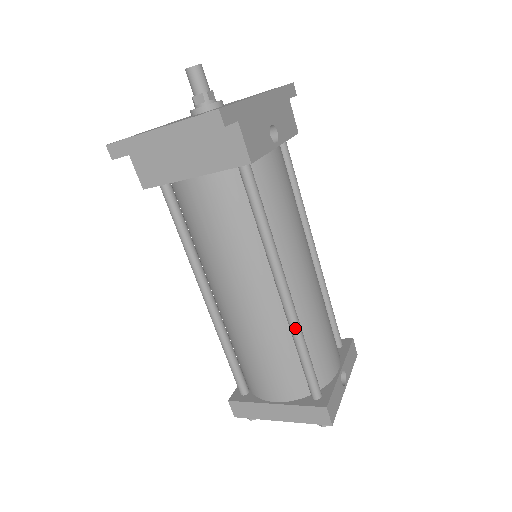
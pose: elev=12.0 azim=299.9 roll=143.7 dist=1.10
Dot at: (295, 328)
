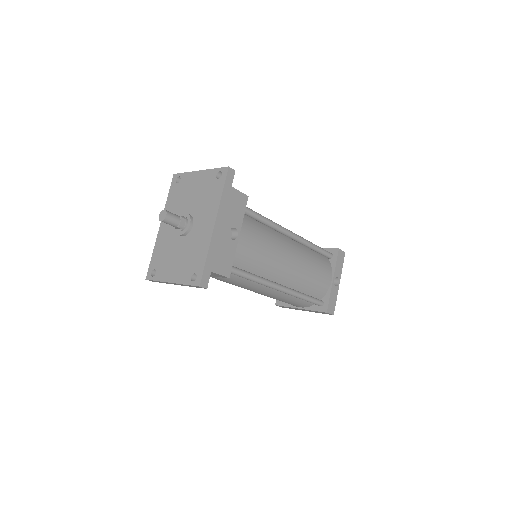
Dot at: occluded
